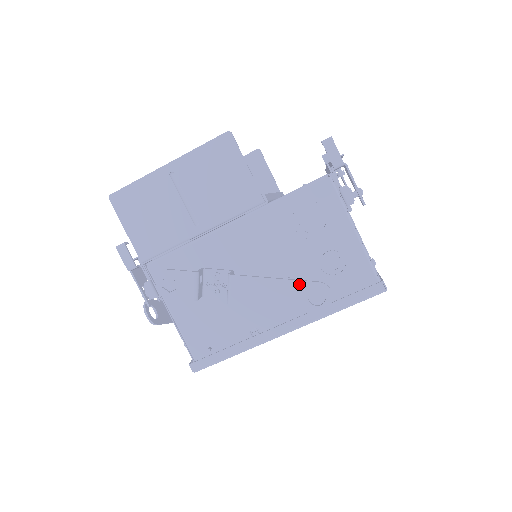
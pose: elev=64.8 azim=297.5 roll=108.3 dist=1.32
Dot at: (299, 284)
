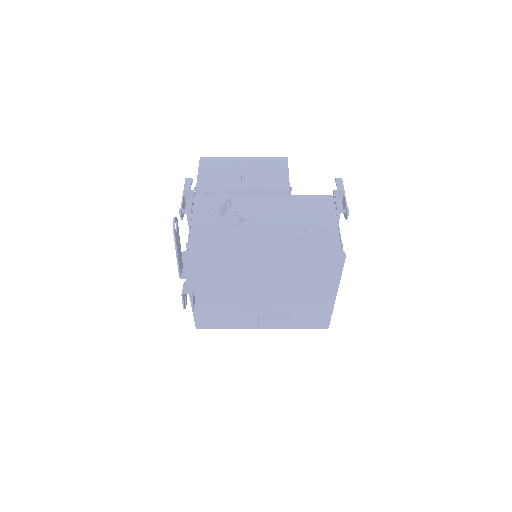
Dot at: (291, 221)
